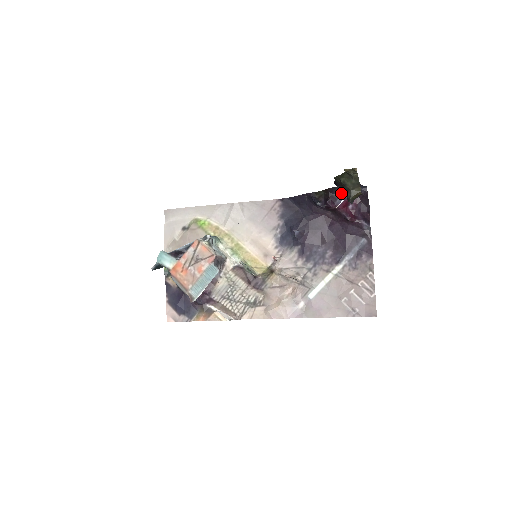
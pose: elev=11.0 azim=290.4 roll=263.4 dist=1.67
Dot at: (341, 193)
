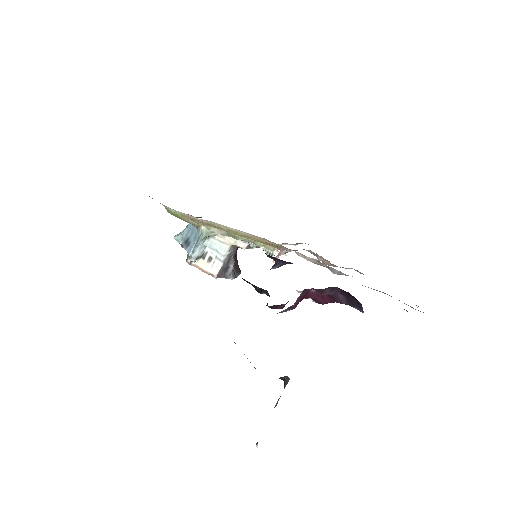
Dot at: occluded
